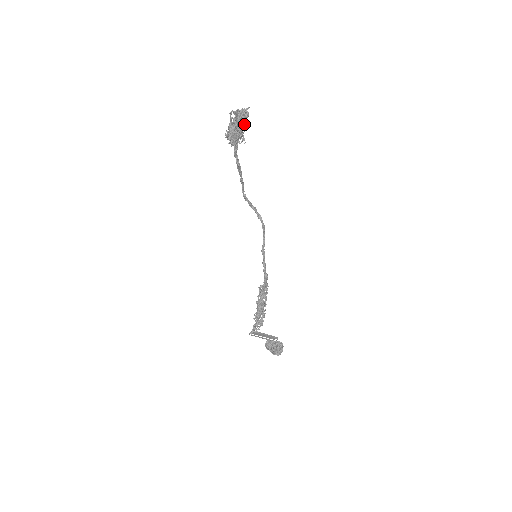
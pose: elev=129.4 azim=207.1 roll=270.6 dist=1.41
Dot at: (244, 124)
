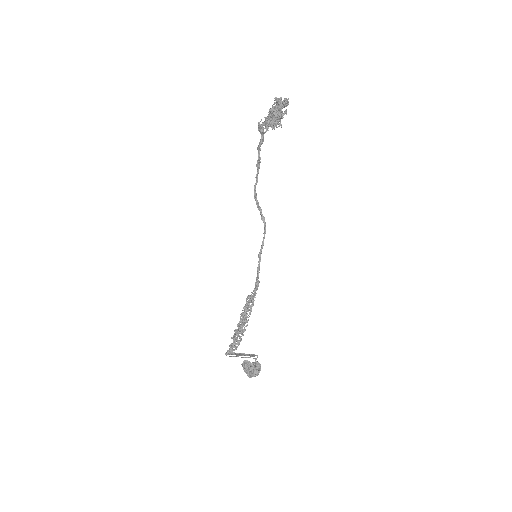
Dot at: (282, 112)
